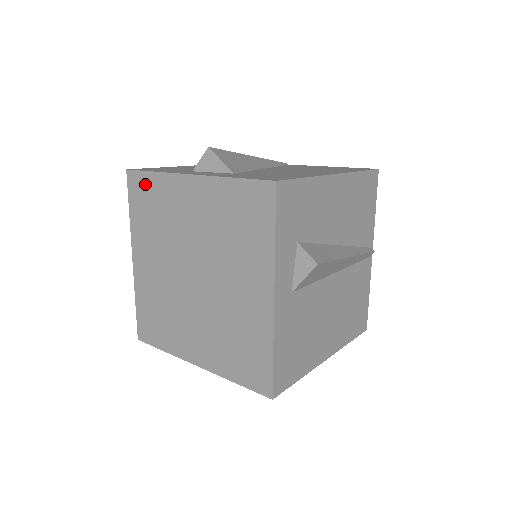
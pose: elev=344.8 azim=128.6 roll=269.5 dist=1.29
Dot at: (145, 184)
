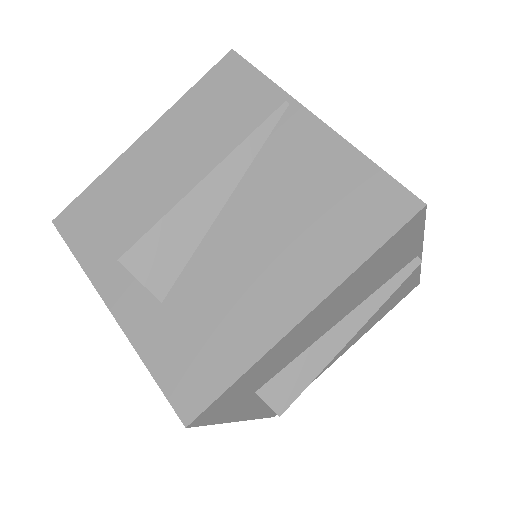
Dot at: occluded
